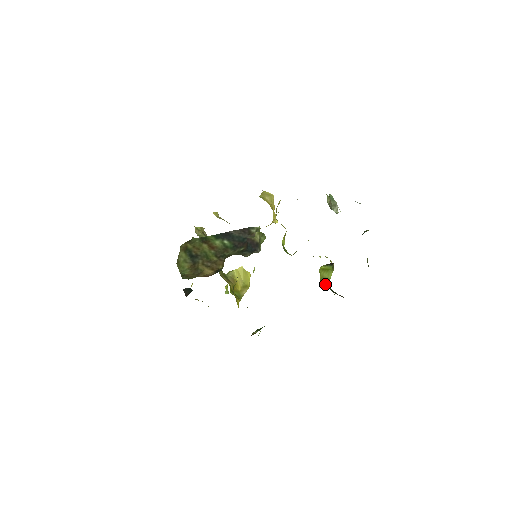
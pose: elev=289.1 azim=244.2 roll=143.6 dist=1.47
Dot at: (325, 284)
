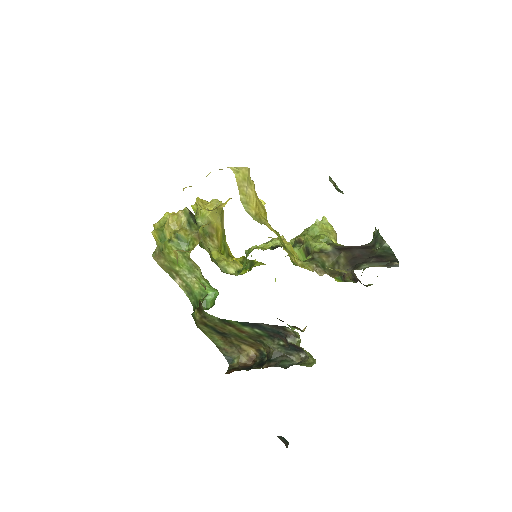
Dot at: occluded
